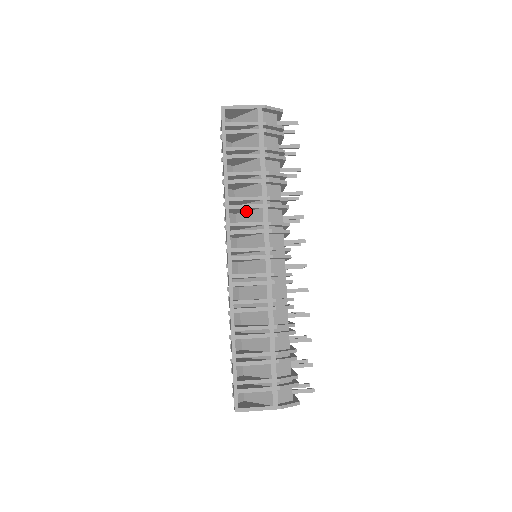
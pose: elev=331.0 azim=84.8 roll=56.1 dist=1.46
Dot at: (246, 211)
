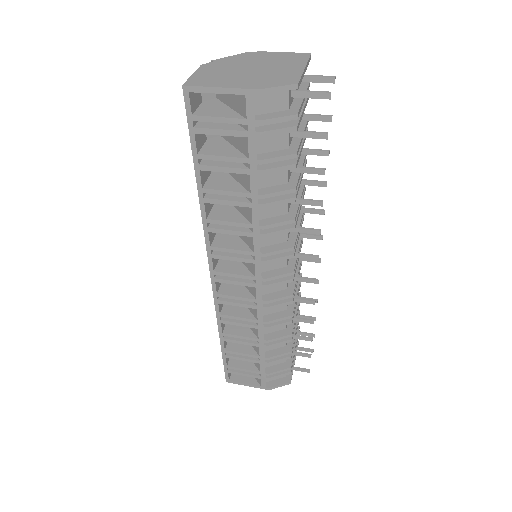
Dot at: occluded
